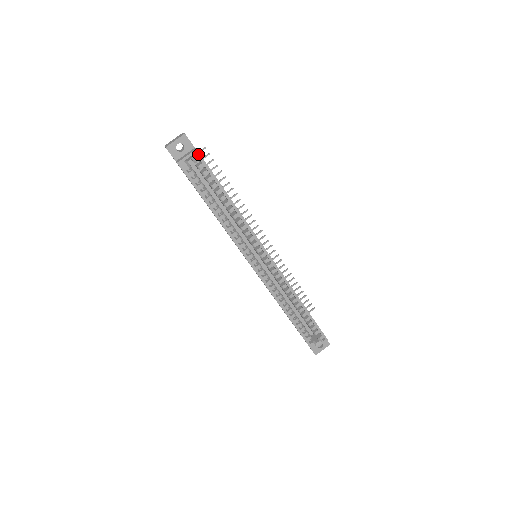
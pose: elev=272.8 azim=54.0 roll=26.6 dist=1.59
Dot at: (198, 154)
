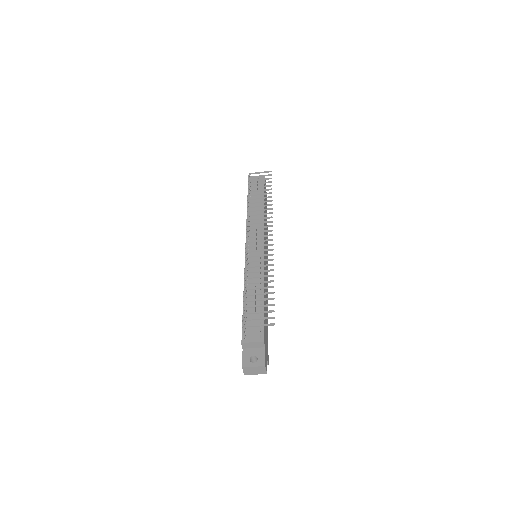
Dot at: occluded
